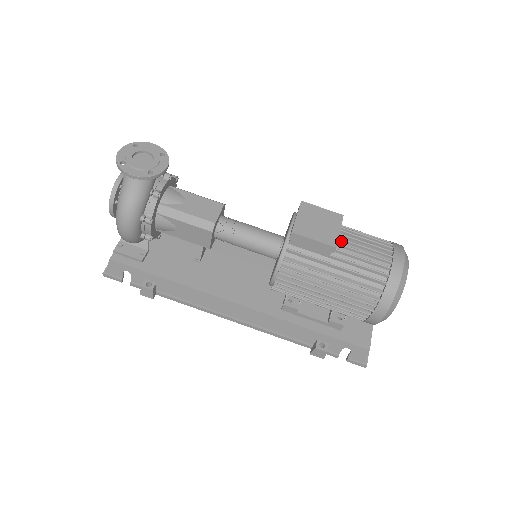
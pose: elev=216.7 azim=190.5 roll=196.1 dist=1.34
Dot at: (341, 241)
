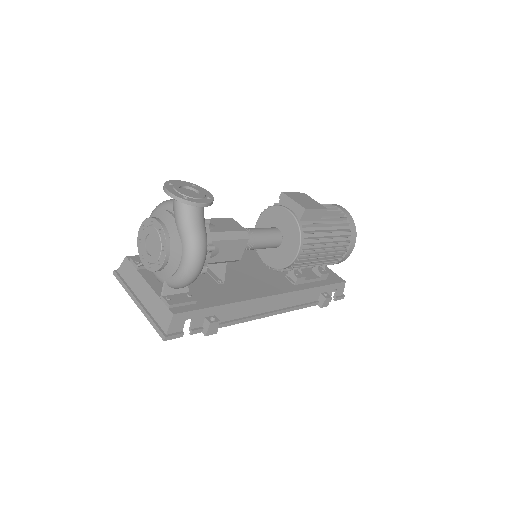
Dot at: occluded
